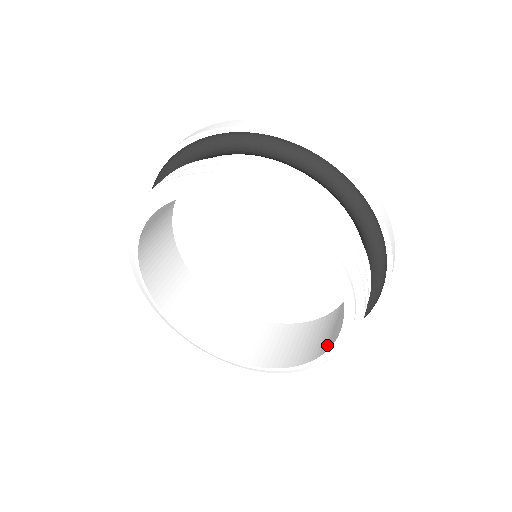
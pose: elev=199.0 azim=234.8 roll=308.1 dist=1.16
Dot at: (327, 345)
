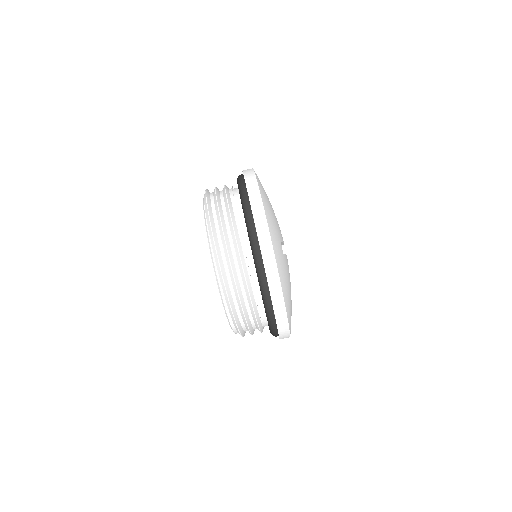
Dot at: occluded
